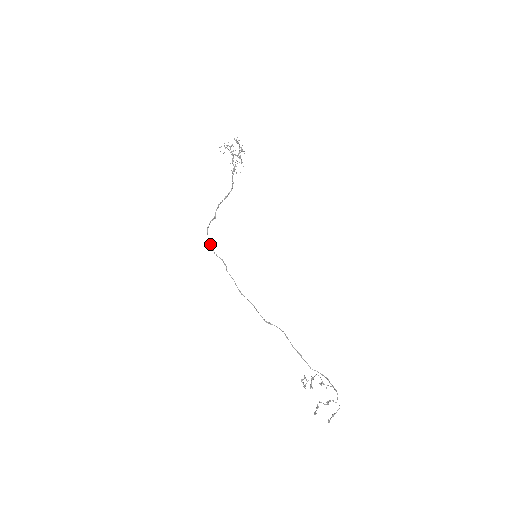
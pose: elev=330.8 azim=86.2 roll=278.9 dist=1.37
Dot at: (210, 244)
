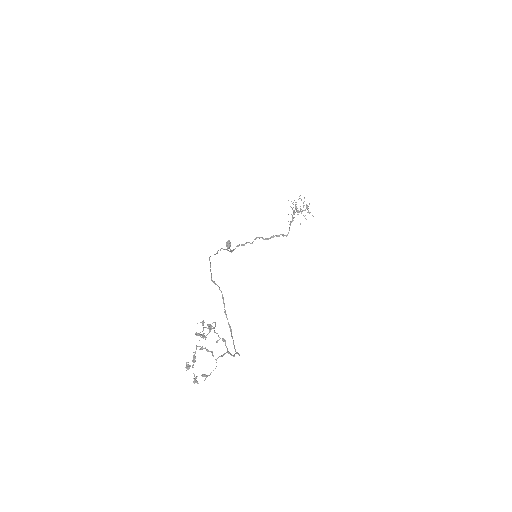
Dot at: (226, 245)
